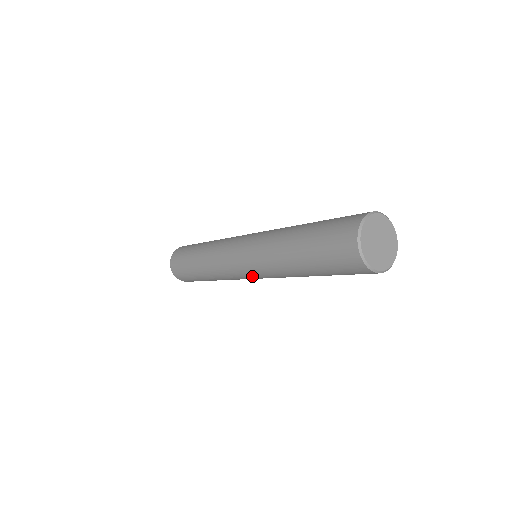
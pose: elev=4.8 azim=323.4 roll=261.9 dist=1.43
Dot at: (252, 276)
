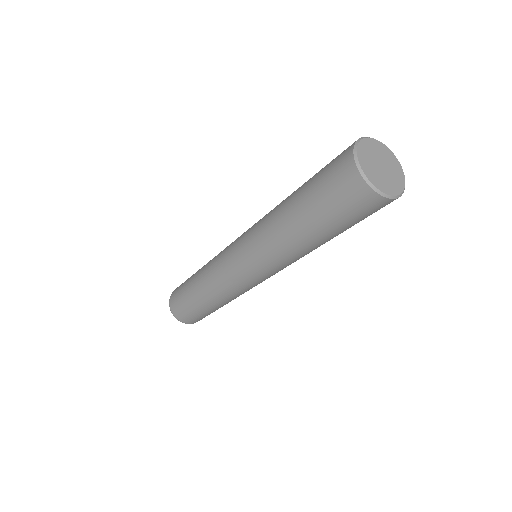
Dot at: (243, 265)
